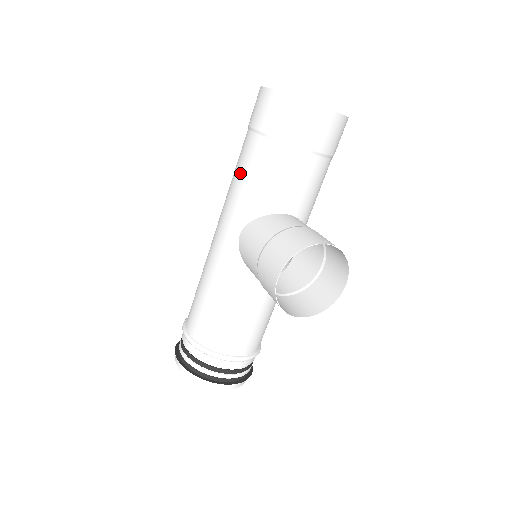
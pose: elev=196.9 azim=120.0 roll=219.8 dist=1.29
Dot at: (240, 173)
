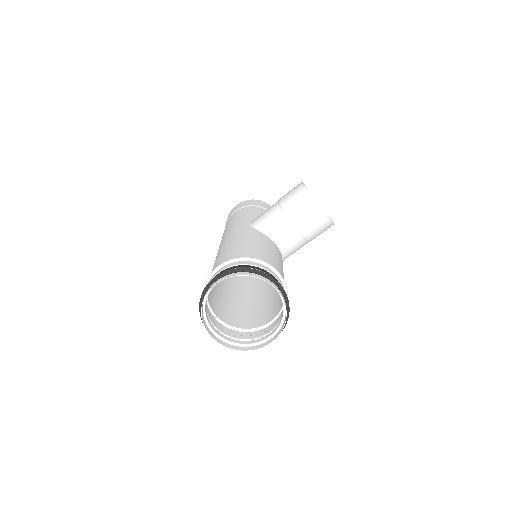
Dot at: (235, 218)
